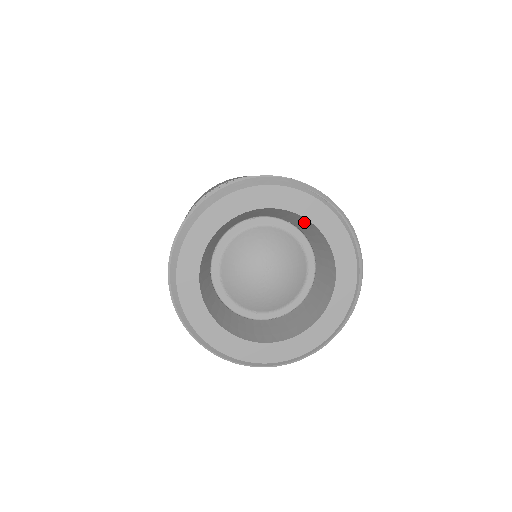
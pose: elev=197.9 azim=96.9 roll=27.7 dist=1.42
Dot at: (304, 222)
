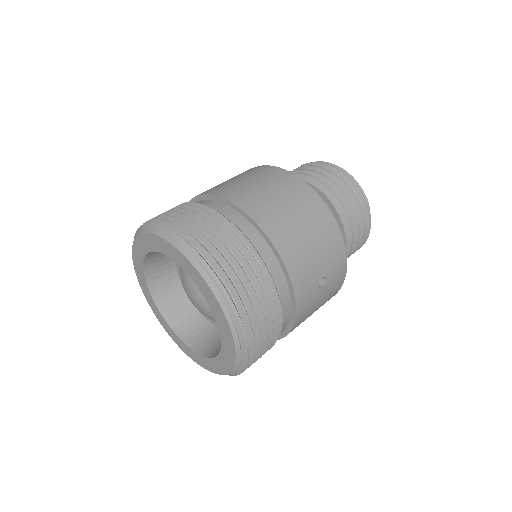
Dot at: occluded
